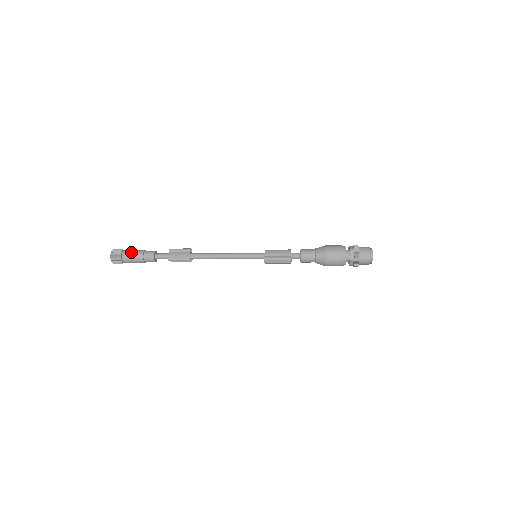
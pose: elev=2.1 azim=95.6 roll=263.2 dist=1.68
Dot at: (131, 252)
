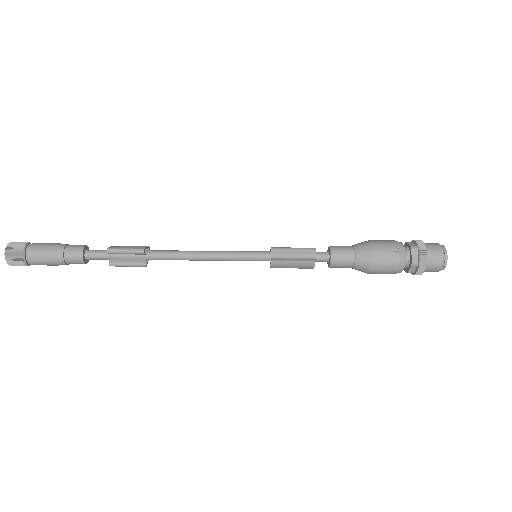
Dot at: (47, 243)
